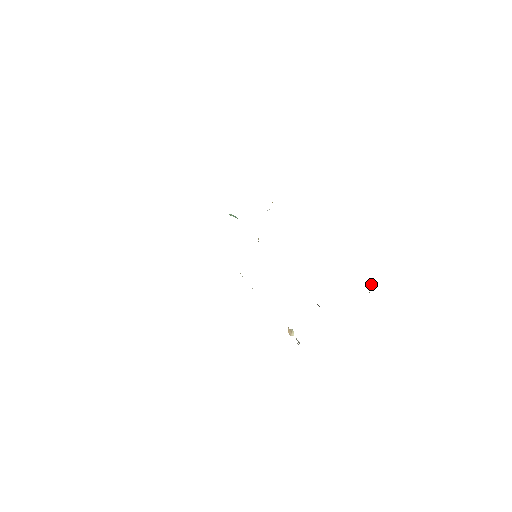
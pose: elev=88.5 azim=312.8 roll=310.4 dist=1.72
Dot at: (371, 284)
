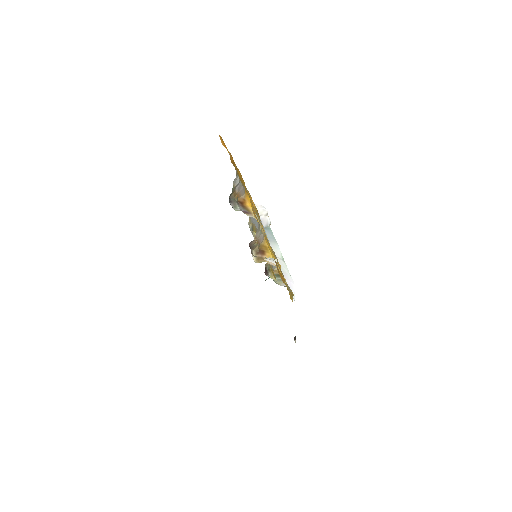
Dot at: occluded
